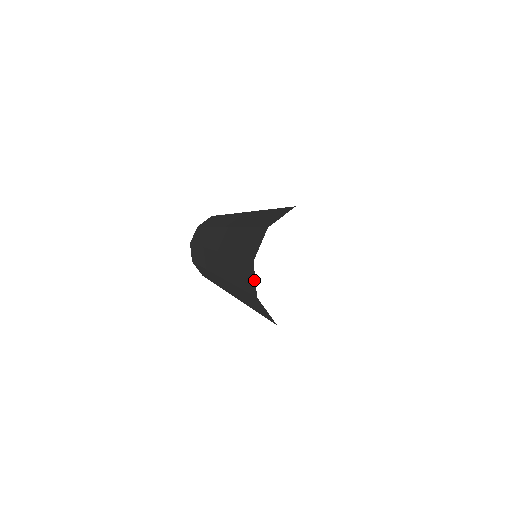
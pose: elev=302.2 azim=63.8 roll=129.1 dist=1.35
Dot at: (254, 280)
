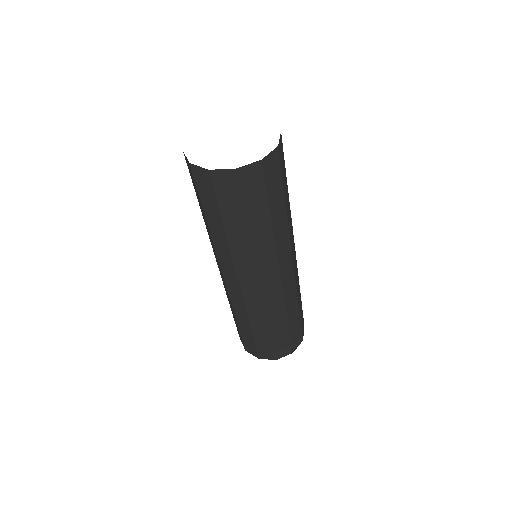
Dot at: occluded
